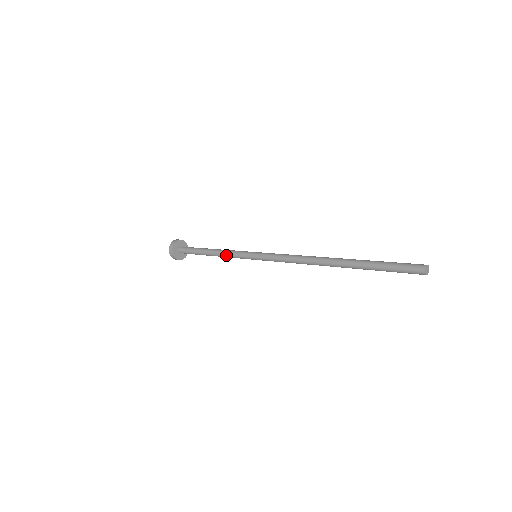
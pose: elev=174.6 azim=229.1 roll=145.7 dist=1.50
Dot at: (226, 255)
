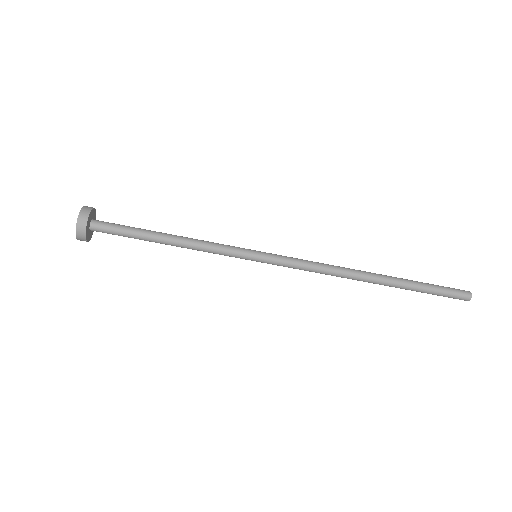
Dot at: (204, 248)
